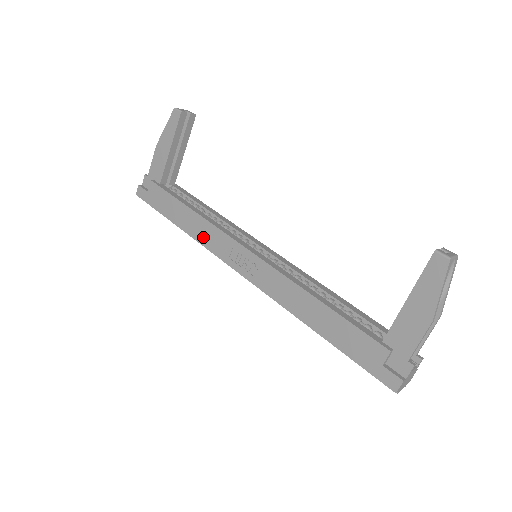
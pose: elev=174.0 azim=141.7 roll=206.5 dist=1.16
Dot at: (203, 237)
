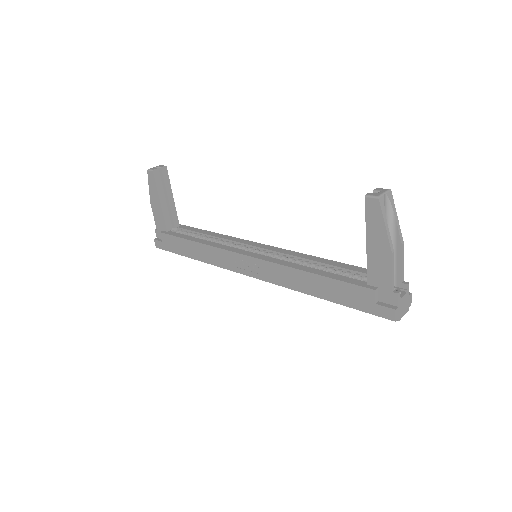
Dot at: (212, 259)
